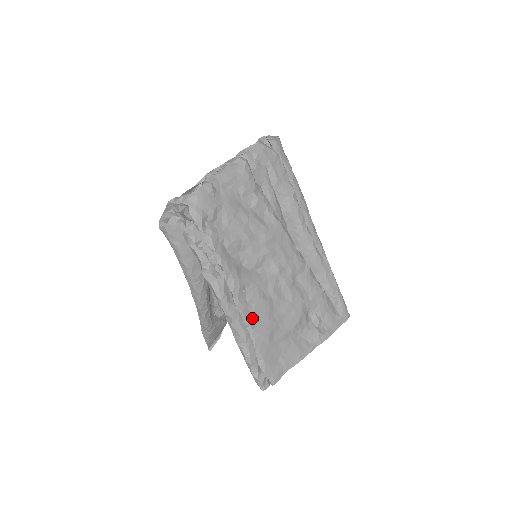
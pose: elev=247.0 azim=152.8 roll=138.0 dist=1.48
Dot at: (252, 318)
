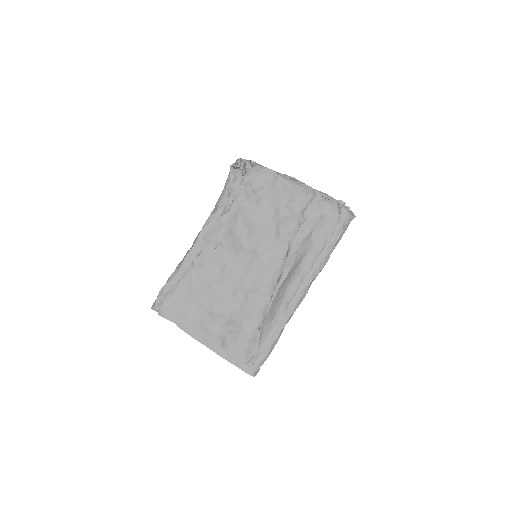
Dot at: (201, 265)
